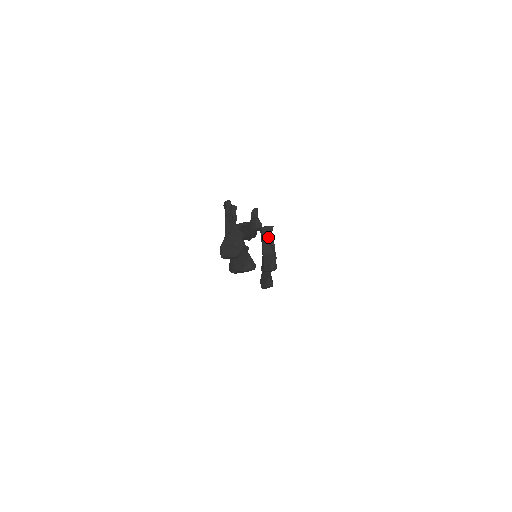
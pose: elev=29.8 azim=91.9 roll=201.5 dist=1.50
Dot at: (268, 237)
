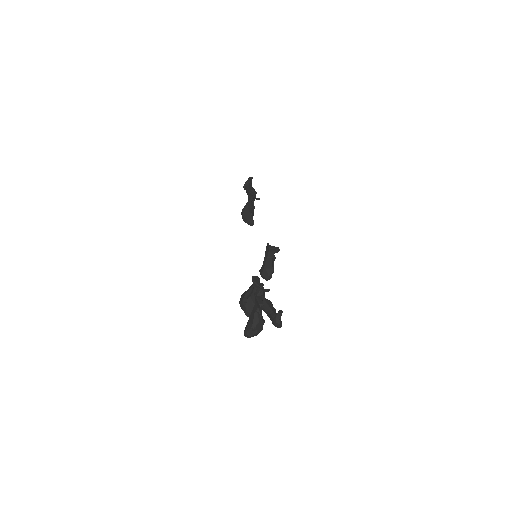
Dot at: (272, 256)
